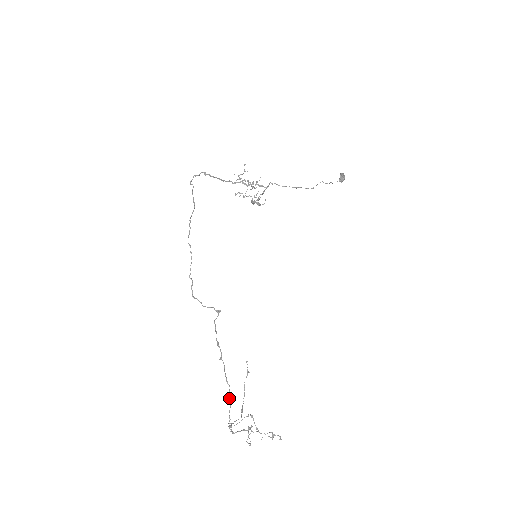
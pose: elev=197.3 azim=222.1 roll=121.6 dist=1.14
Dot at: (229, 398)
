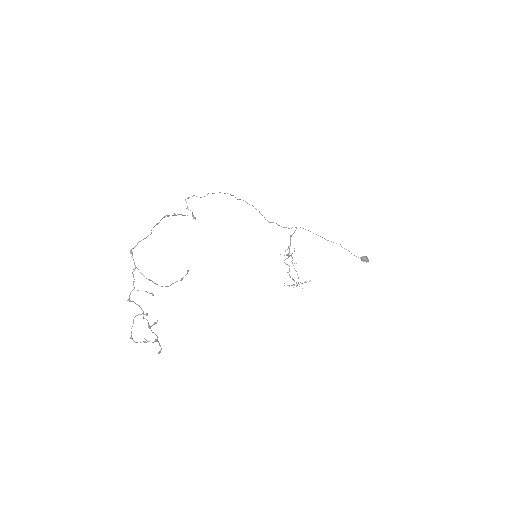
Dot at: (150, 234)
